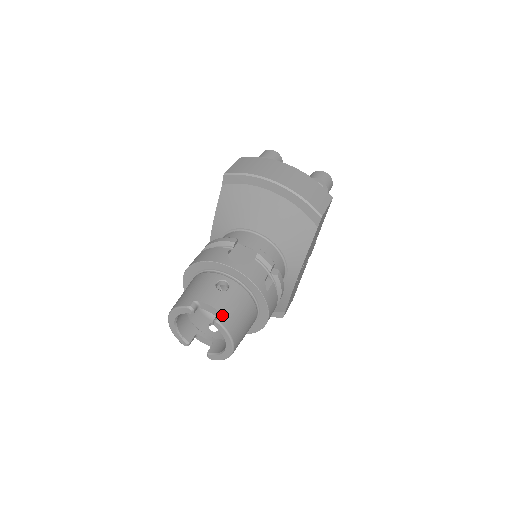
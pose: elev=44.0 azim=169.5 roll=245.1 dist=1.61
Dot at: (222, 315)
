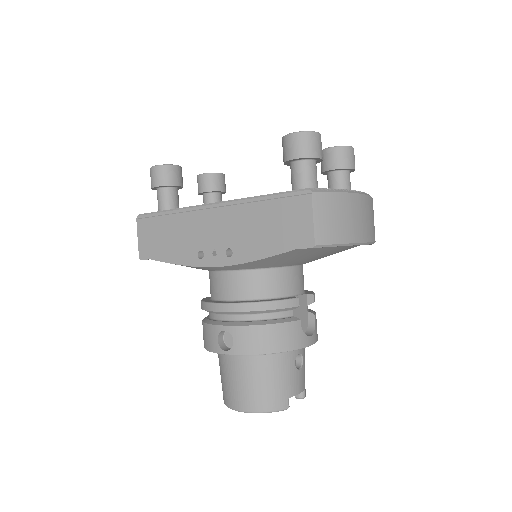
Dot at: (305, 389)
